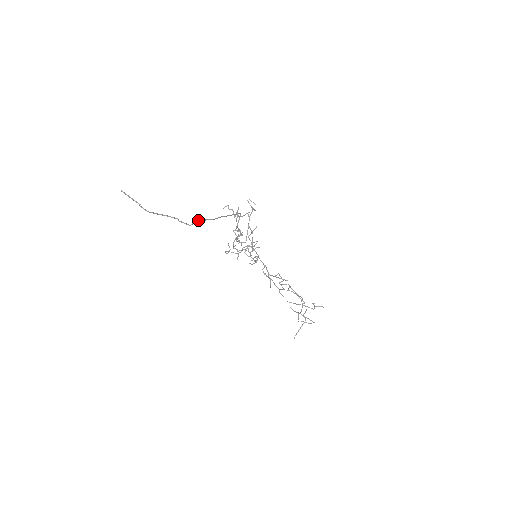
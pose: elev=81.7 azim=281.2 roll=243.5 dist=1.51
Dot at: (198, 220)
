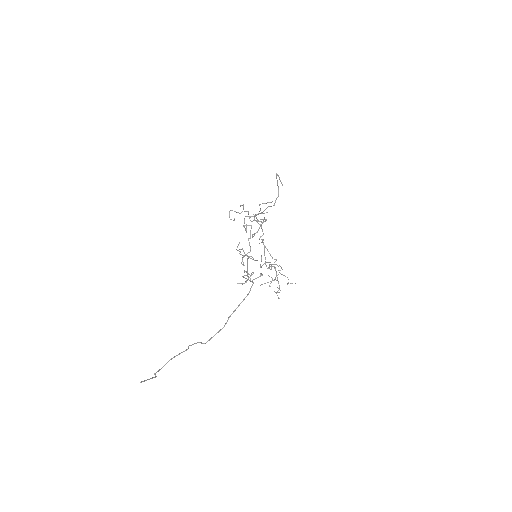
Dot at: occluded
